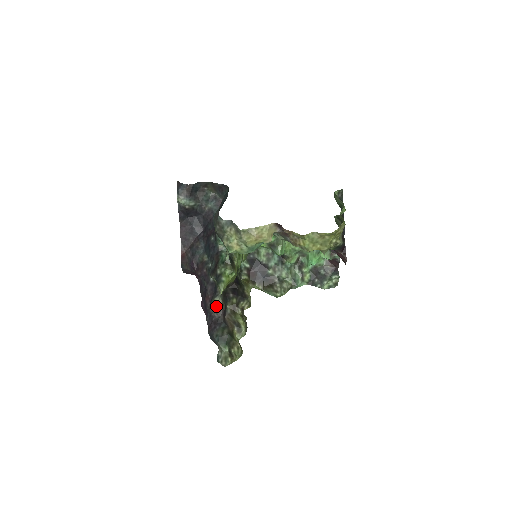
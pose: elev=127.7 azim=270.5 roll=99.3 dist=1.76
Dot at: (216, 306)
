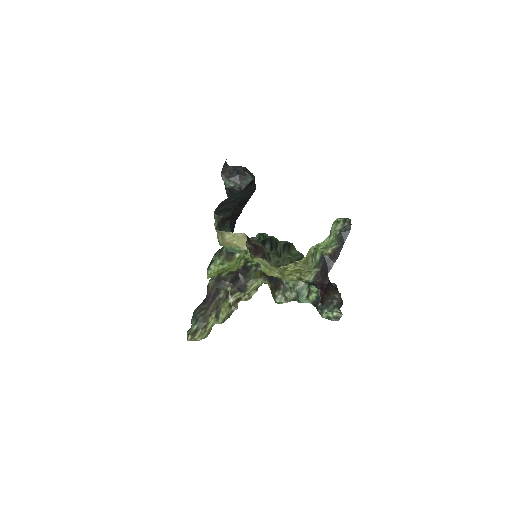
Dot at: (209, 287)
